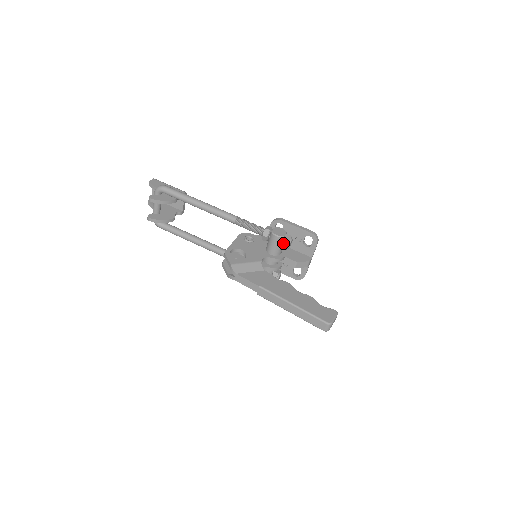
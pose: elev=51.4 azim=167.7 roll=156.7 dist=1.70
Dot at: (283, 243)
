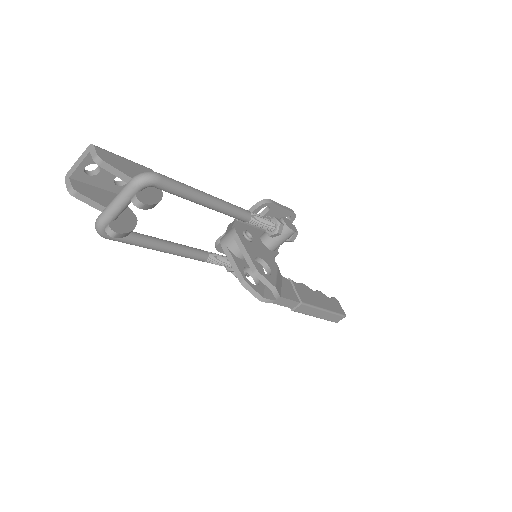
Dot at: (293, 237)
